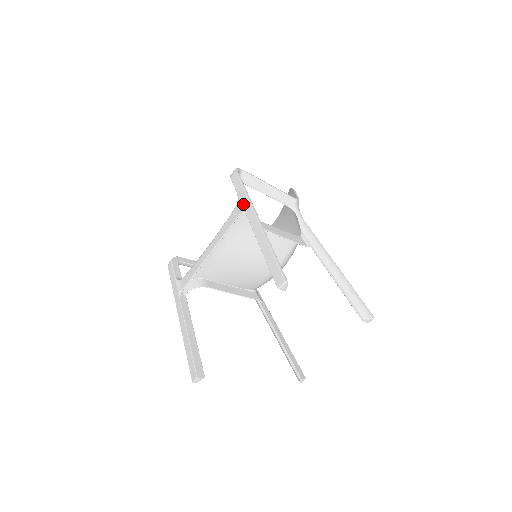
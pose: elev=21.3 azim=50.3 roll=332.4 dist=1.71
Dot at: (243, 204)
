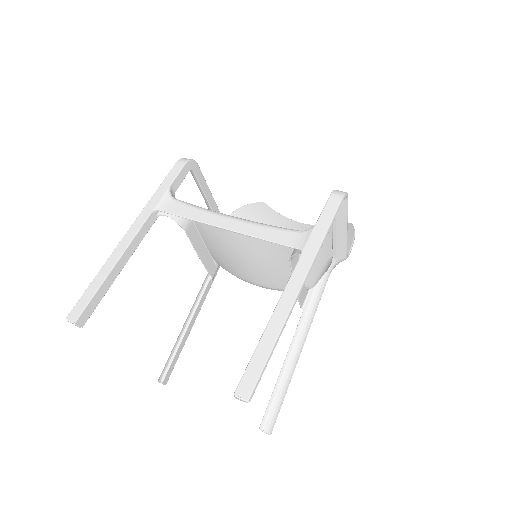
Dot at: (308, 246)
